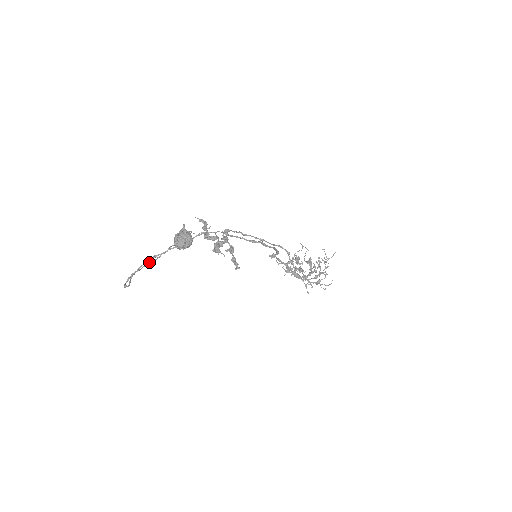
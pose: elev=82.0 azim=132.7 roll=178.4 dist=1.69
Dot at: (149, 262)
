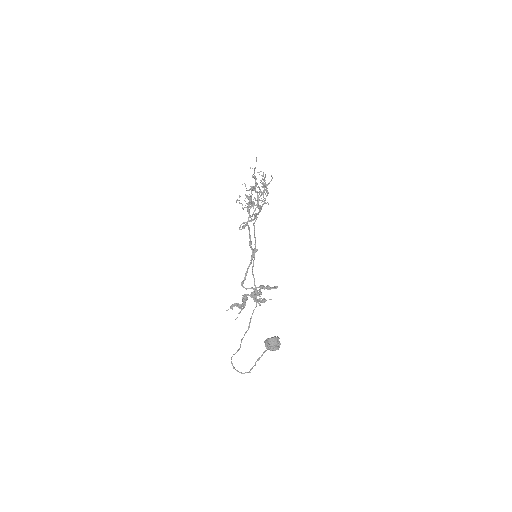
Dot at: occluded
